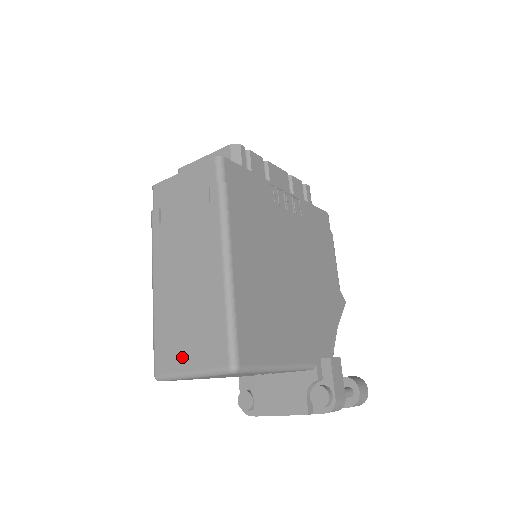
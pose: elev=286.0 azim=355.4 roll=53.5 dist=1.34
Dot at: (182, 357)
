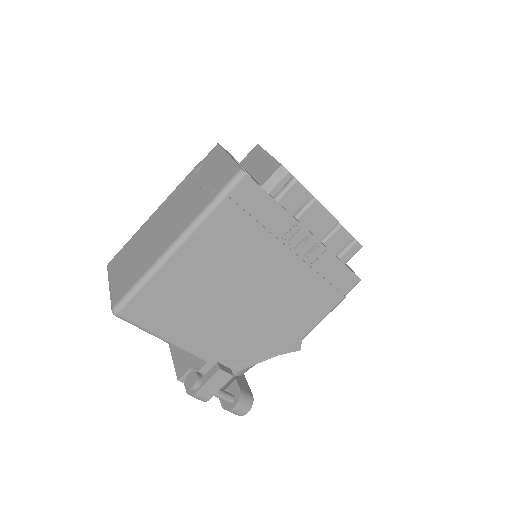
Dot at: (117, 272)
